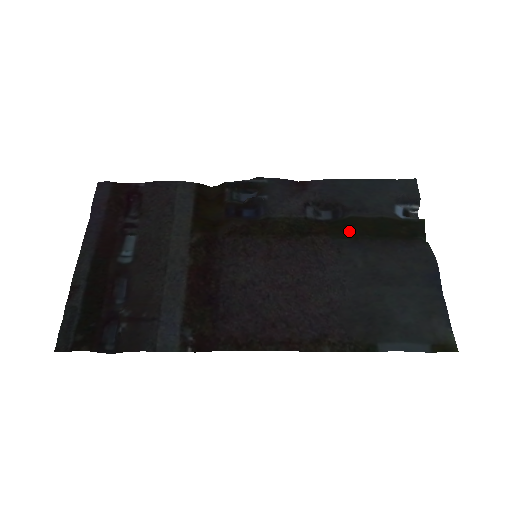
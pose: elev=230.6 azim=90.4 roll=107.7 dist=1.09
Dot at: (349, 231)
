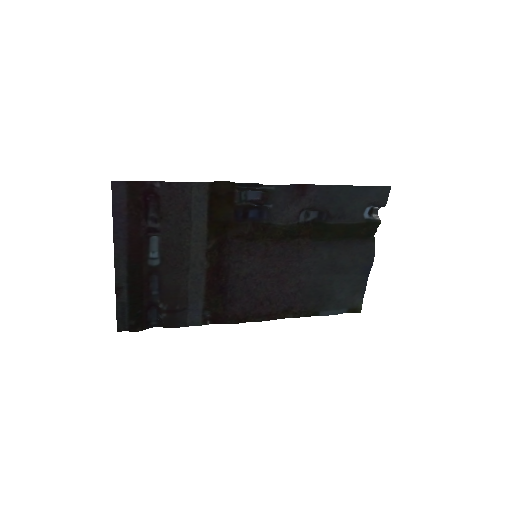
Dot at: (326, 235)
